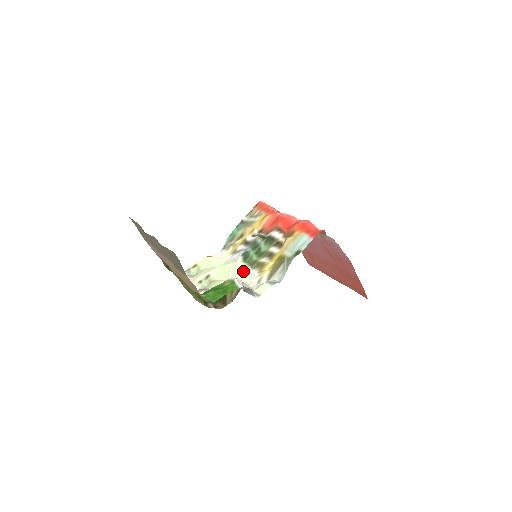
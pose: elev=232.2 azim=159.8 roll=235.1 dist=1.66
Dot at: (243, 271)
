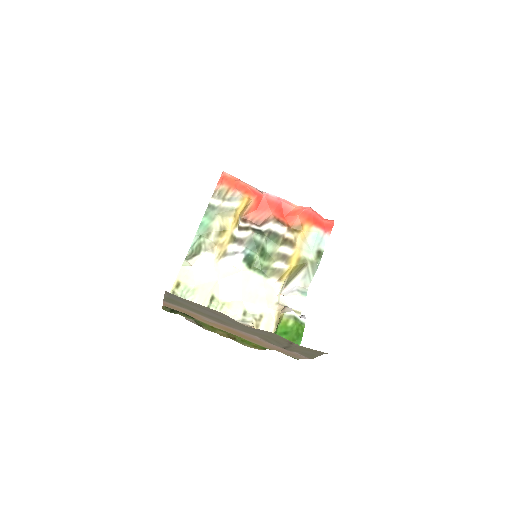
Dot at: (259, 283)
